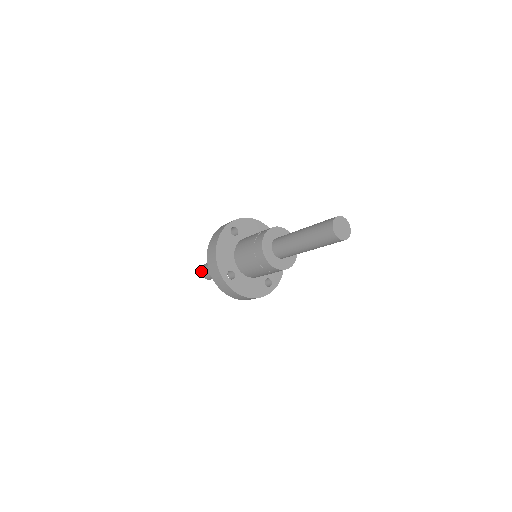
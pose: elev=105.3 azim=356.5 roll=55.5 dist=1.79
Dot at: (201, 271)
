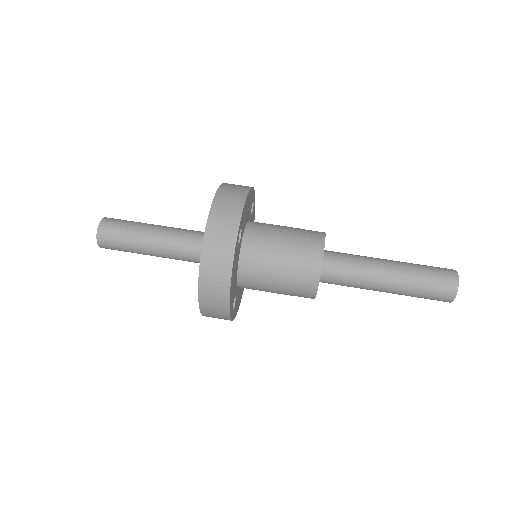
Dot at: (98, 242)
